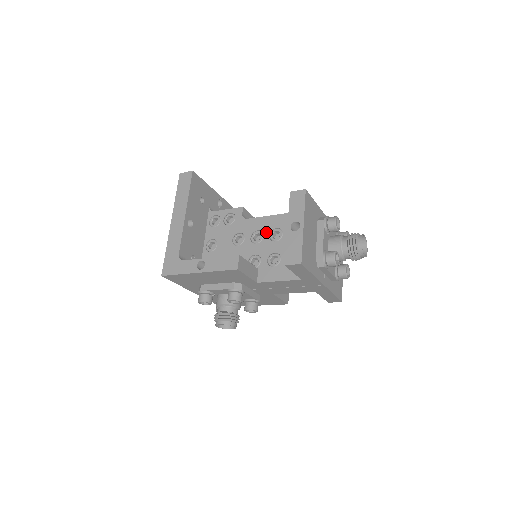
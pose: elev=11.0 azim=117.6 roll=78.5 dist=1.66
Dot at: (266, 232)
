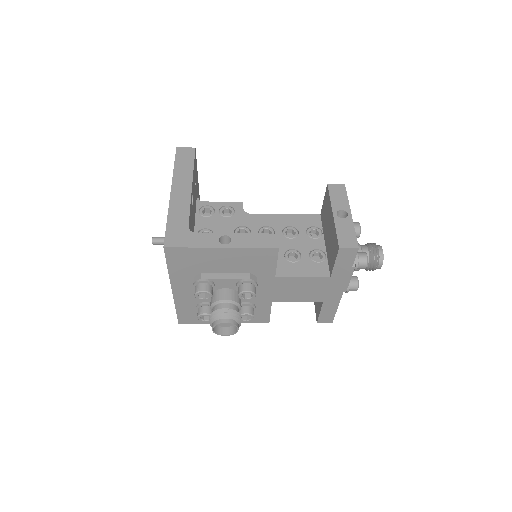
Dot at: (278, 228)
